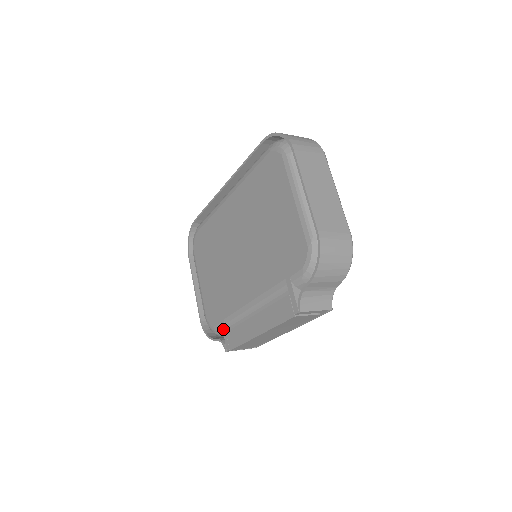
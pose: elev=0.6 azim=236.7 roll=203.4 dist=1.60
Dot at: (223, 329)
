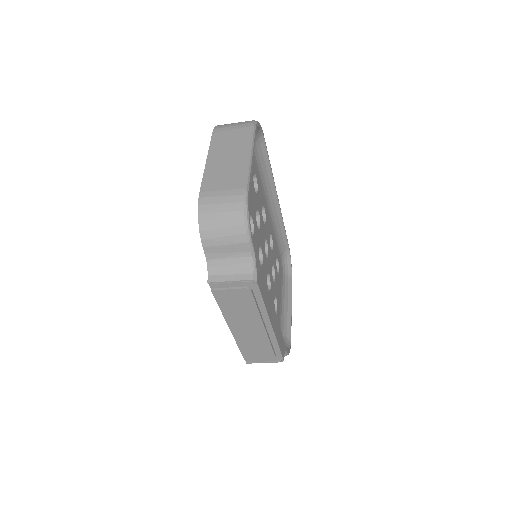
Dot at: occluded
